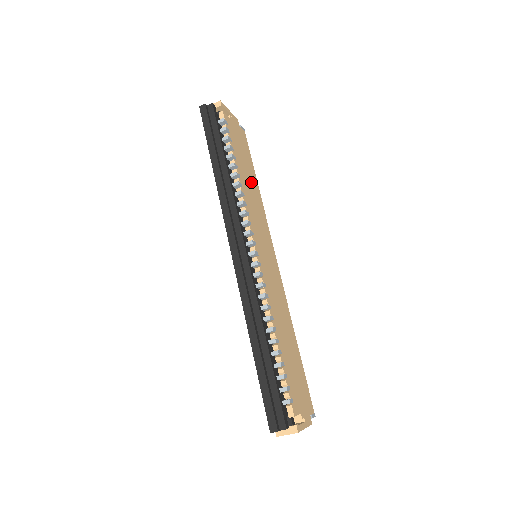
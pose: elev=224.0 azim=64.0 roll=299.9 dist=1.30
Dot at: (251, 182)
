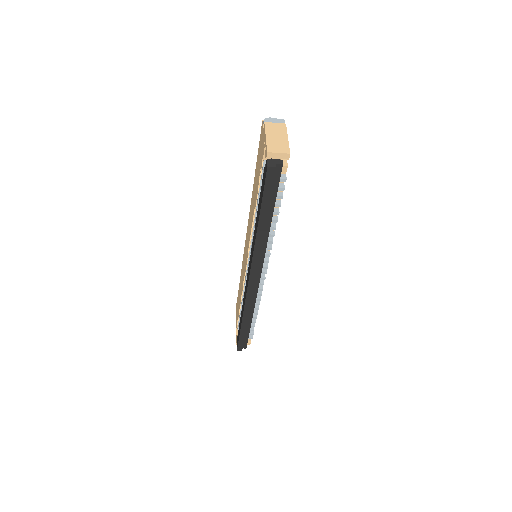
Dot at: occluded
